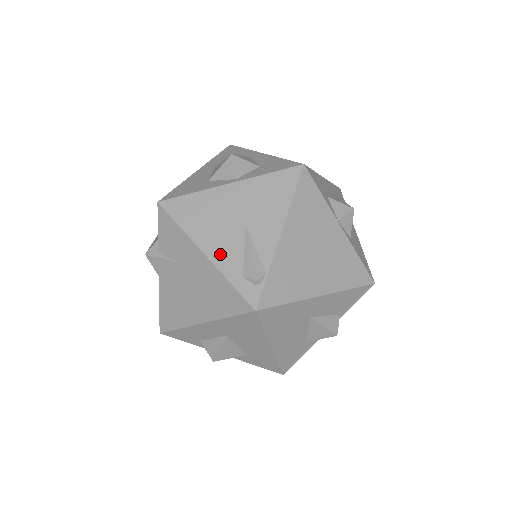
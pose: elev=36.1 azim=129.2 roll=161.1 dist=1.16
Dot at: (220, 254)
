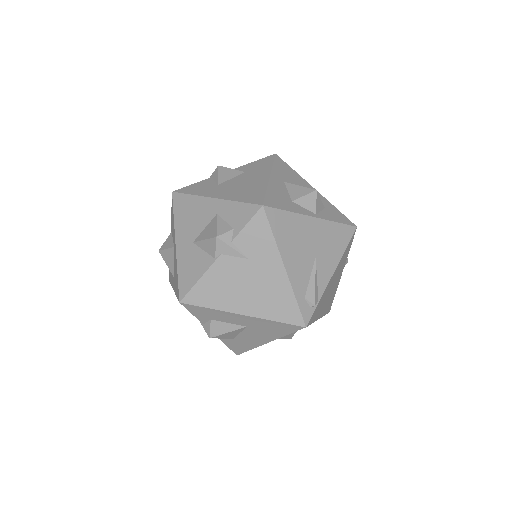
Dot at: (295, 273)
